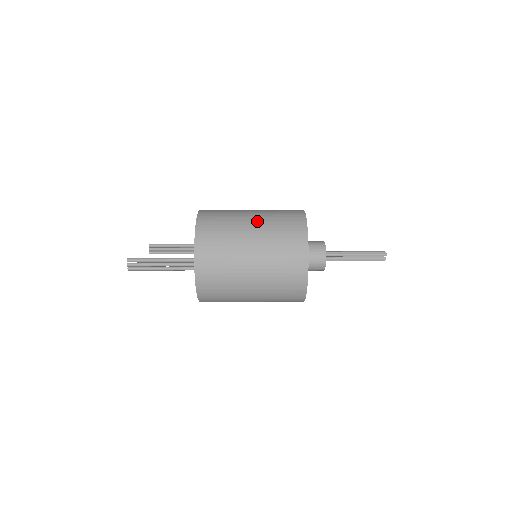
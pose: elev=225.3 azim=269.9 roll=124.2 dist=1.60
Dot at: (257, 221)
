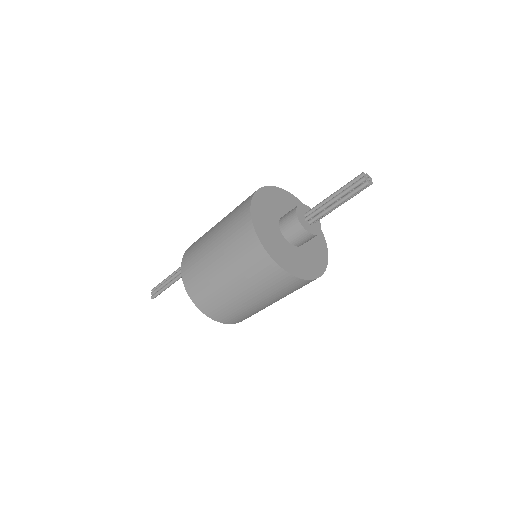
Dot at: occluded
